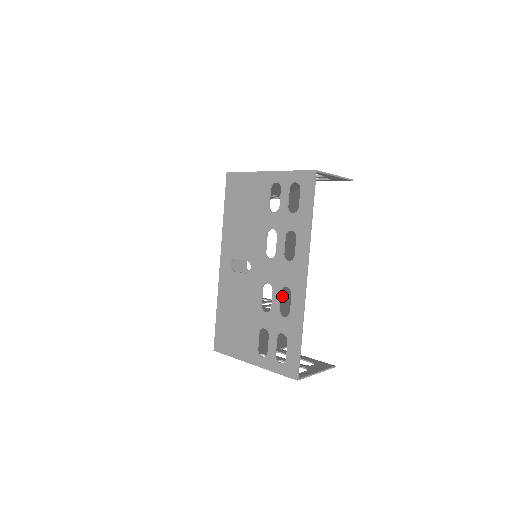
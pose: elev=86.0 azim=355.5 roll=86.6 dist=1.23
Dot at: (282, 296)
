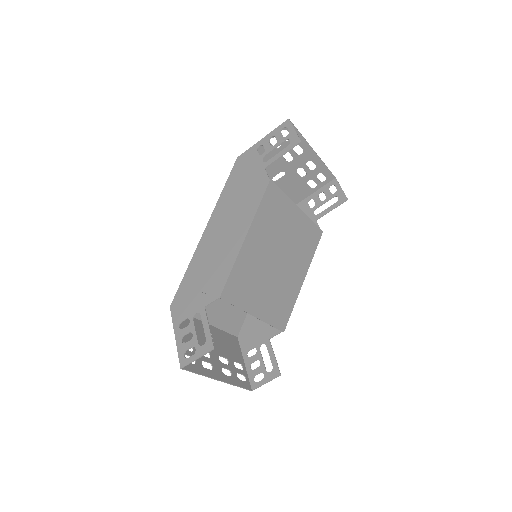
Dot at: (304, 248)
